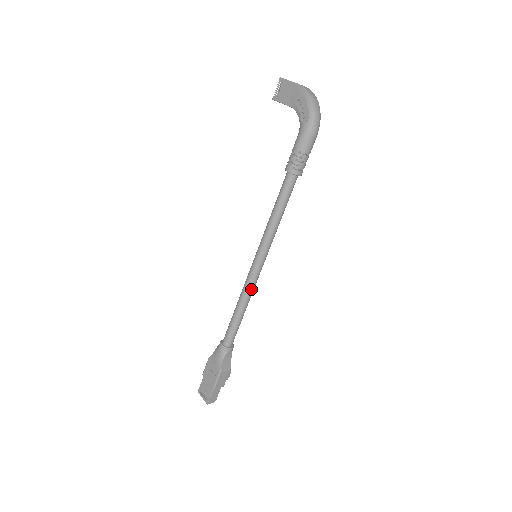
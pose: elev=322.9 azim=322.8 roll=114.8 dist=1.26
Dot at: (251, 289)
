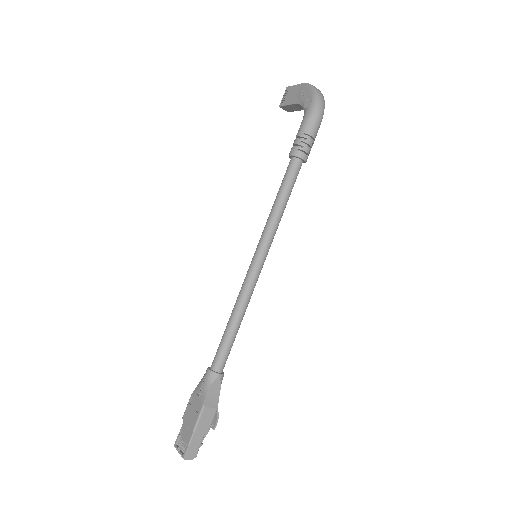
Dot at: (248, 292)
